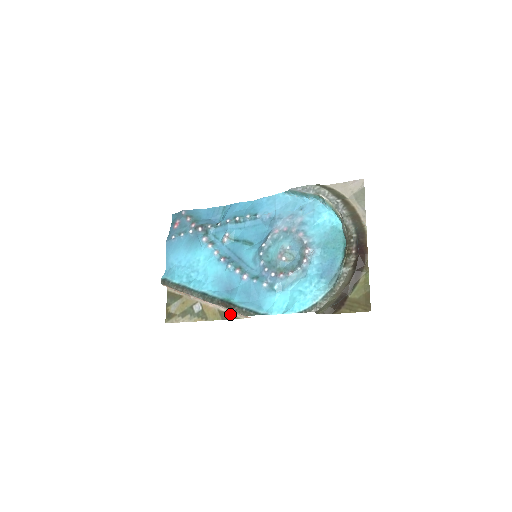
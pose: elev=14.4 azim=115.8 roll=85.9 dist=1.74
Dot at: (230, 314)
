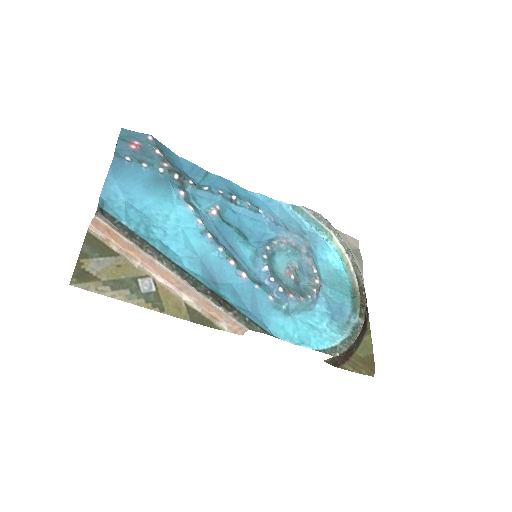
Dot at: (206, 318)
